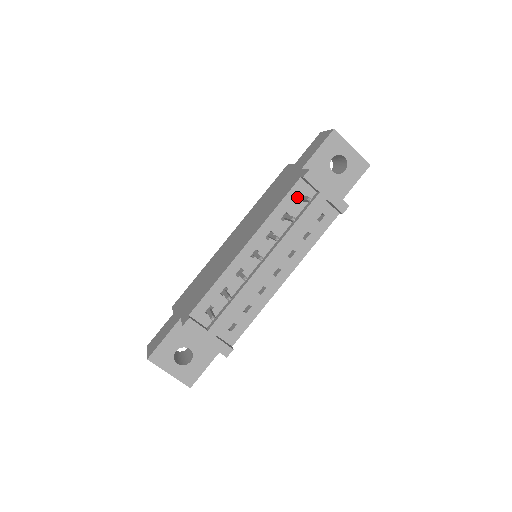
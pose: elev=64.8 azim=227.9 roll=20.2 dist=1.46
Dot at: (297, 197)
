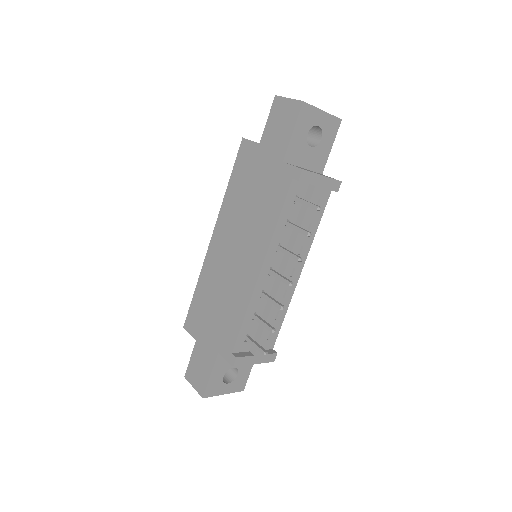
Dot at: (294, 199)
